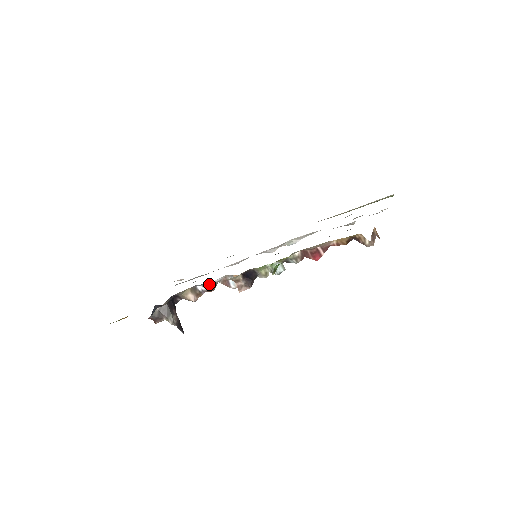
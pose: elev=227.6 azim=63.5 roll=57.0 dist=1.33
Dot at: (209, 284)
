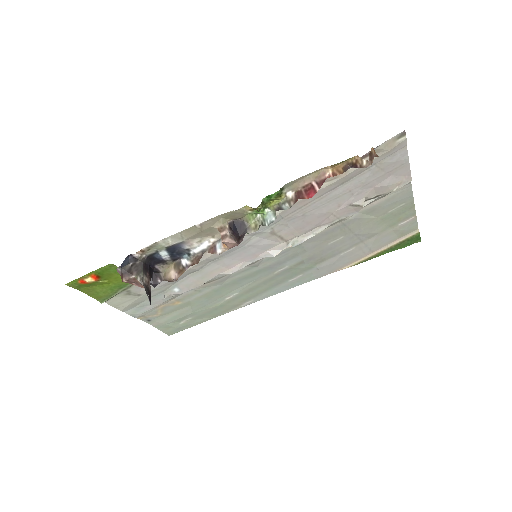
Dot at: (195, 256)
